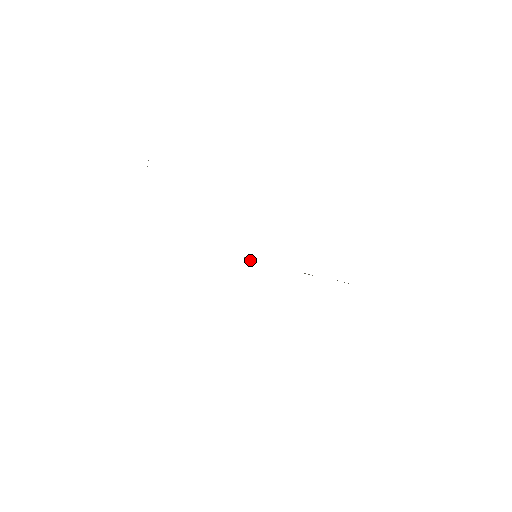
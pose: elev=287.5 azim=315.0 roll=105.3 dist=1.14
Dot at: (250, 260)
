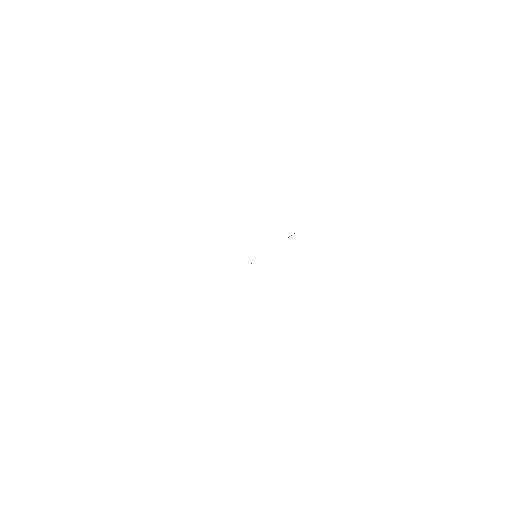
Dot at: occluded
